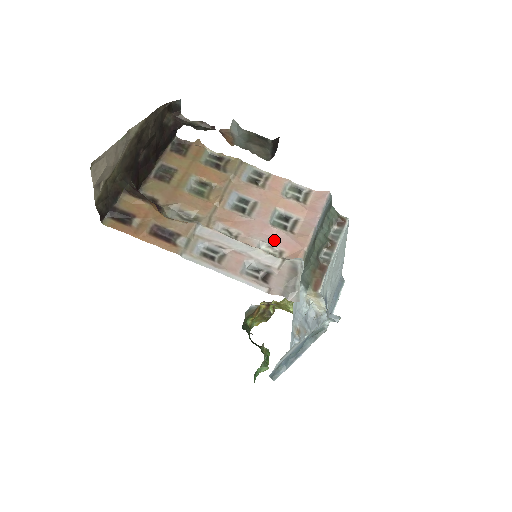
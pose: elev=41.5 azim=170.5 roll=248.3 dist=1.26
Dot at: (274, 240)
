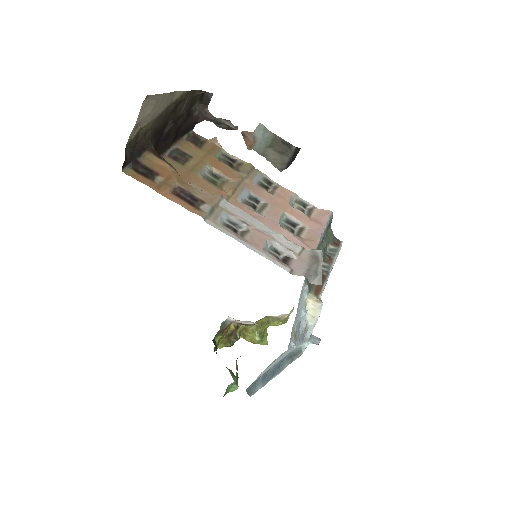
Dot at: occluded
